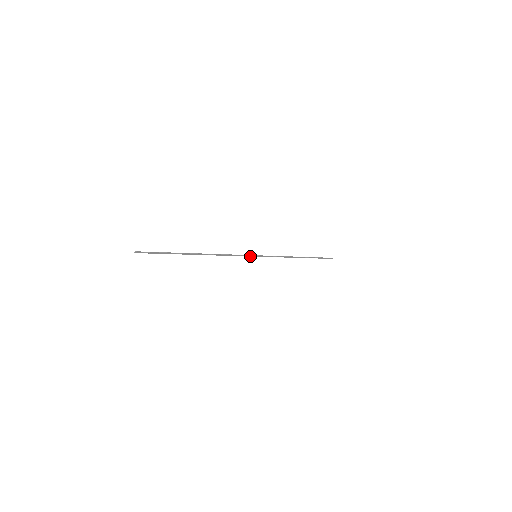
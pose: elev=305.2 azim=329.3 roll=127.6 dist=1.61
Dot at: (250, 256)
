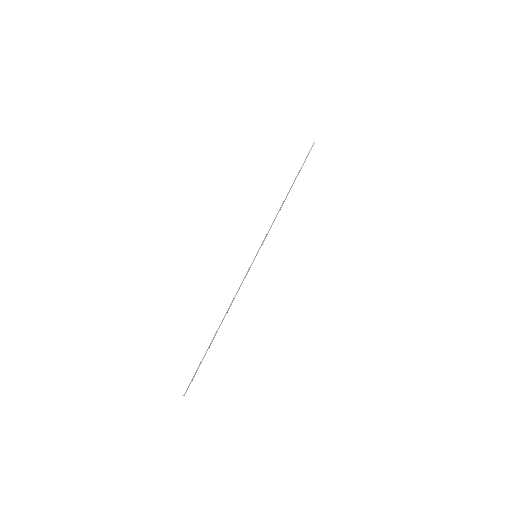
Dot at: occluded
